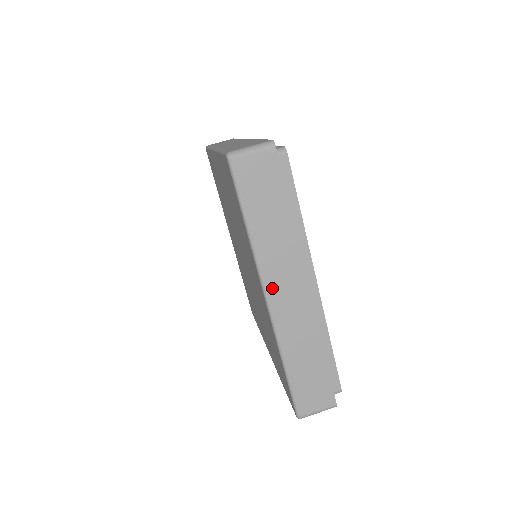
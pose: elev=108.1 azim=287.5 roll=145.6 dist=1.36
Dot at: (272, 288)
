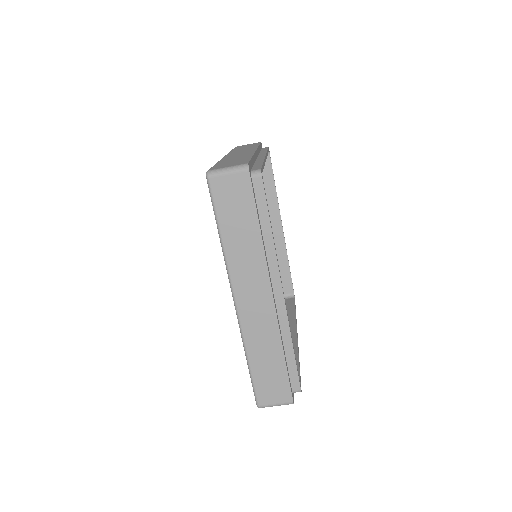
Dot at: (239, 292)
